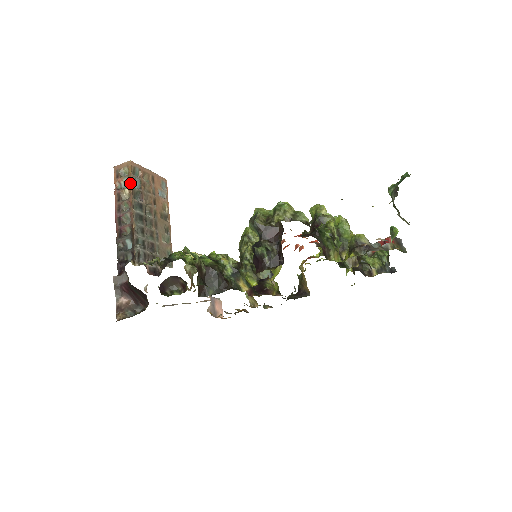
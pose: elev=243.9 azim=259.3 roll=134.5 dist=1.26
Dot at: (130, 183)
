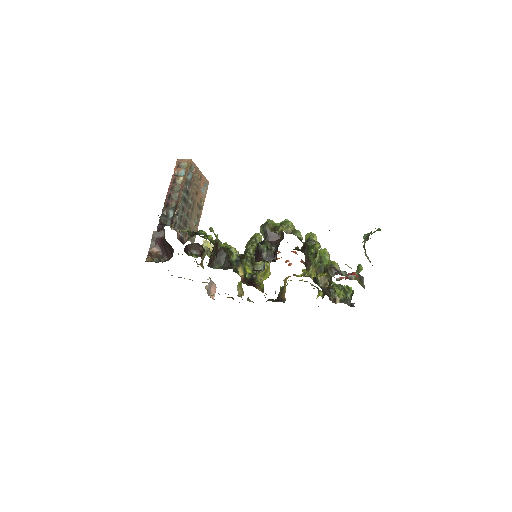
Dot at: (186, 174)
